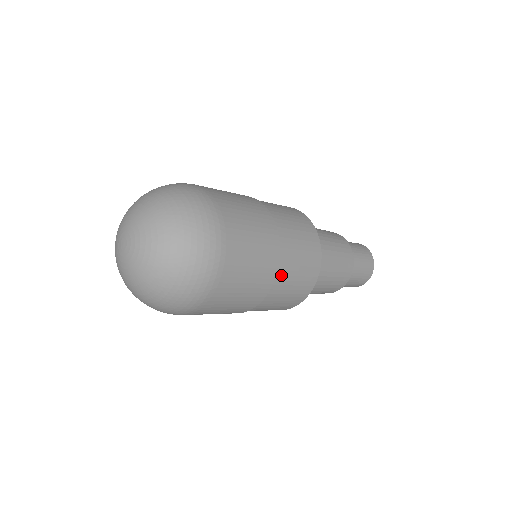
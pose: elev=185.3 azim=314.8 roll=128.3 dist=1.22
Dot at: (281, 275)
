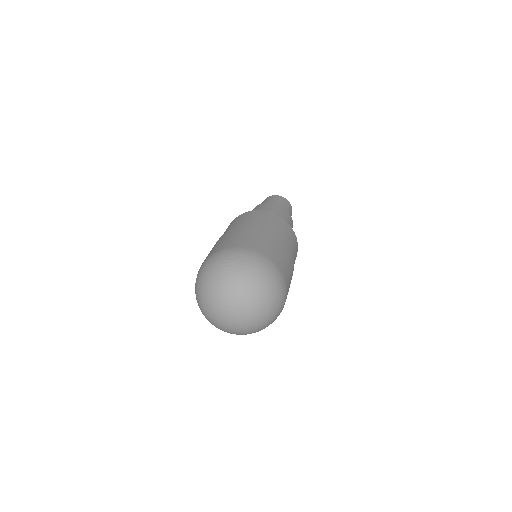
Dot at: occluded
